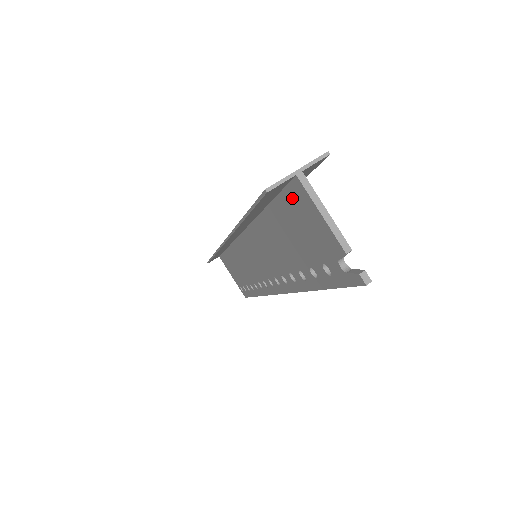
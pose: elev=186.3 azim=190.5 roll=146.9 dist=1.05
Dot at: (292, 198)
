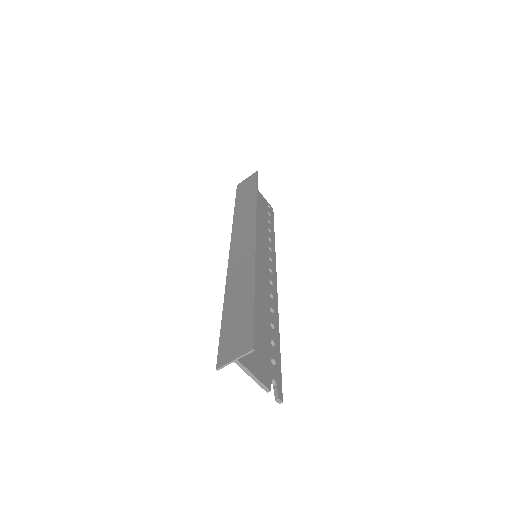
Dot at: occluded
